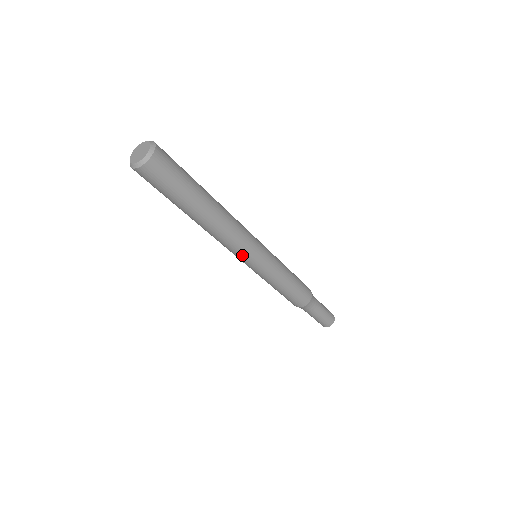
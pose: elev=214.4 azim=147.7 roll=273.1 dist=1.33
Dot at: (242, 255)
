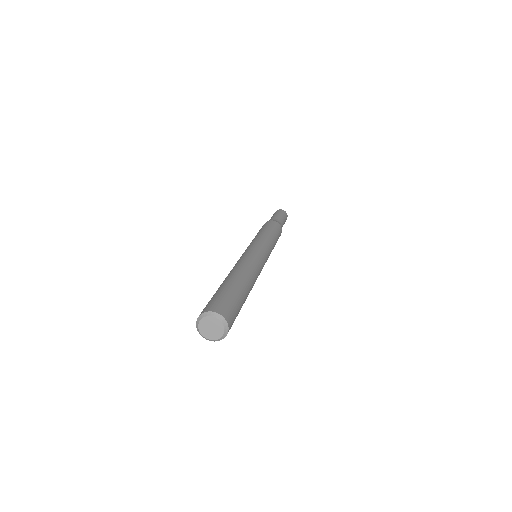
Dot at: occluded
